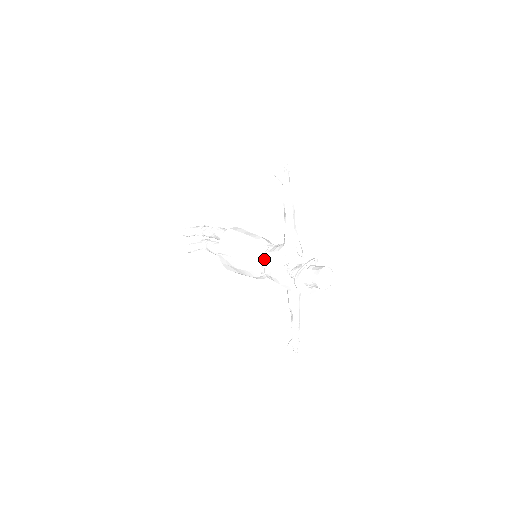
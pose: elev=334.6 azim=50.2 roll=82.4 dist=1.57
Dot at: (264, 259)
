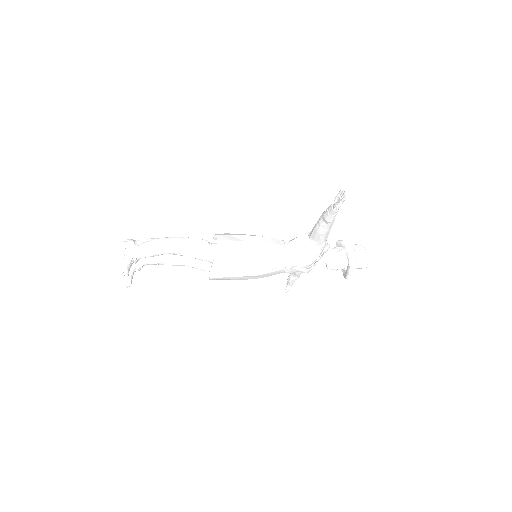
Dot at: (294, 267)
